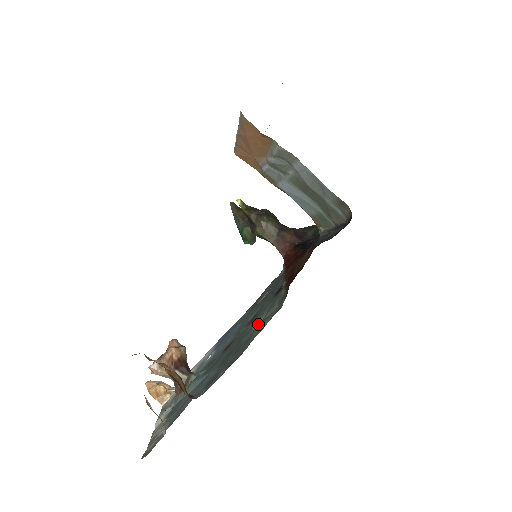
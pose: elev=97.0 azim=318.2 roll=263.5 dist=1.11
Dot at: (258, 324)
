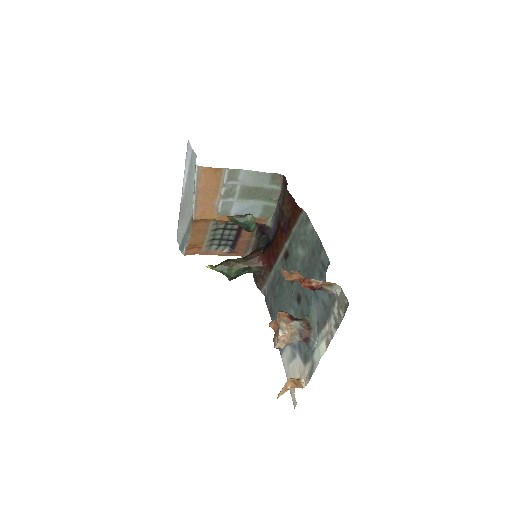
Dot at: (303, 251)
